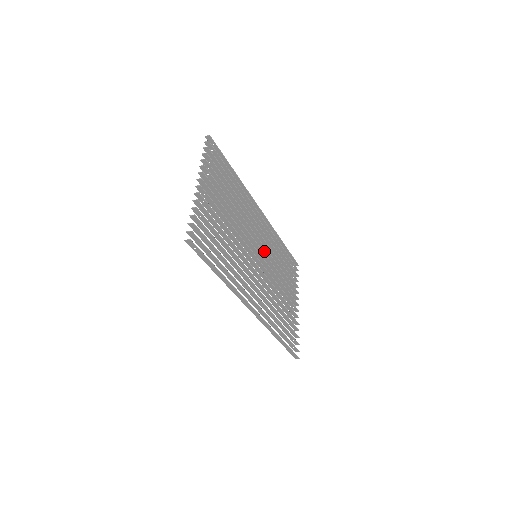
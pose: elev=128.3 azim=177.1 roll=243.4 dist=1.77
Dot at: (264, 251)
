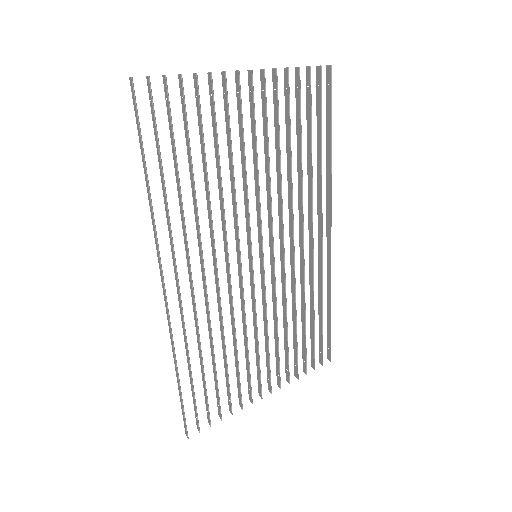
Dot at: (282, 274)
